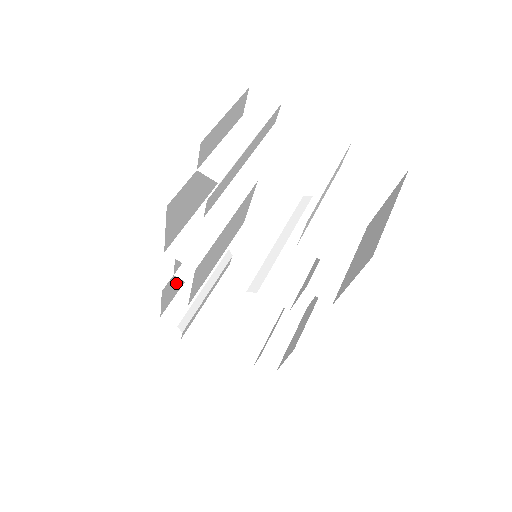
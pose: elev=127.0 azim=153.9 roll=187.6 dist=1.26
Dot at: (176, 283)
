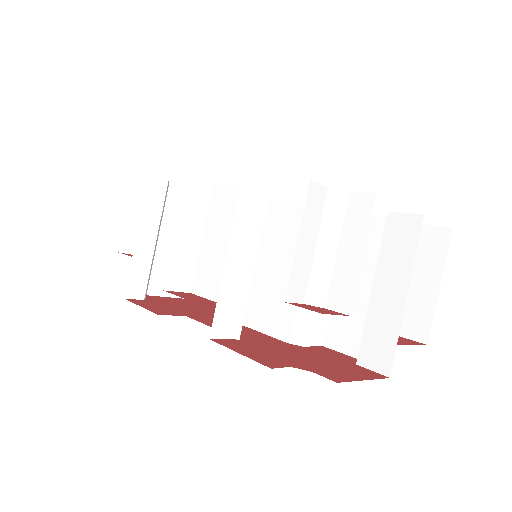
Dot at: occluded
